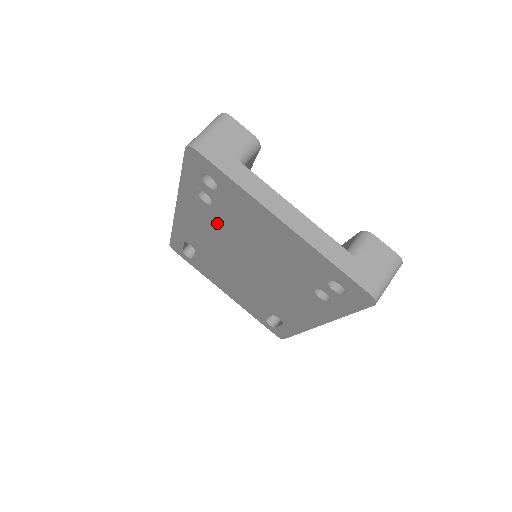
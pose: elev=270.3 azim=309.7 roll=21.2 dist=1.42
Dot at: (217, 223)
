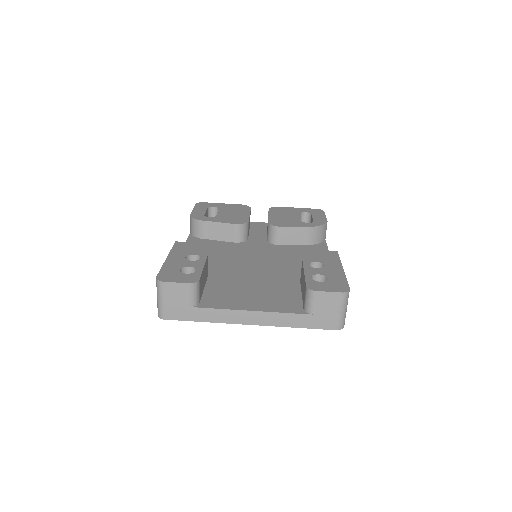
Dot at: occluded
